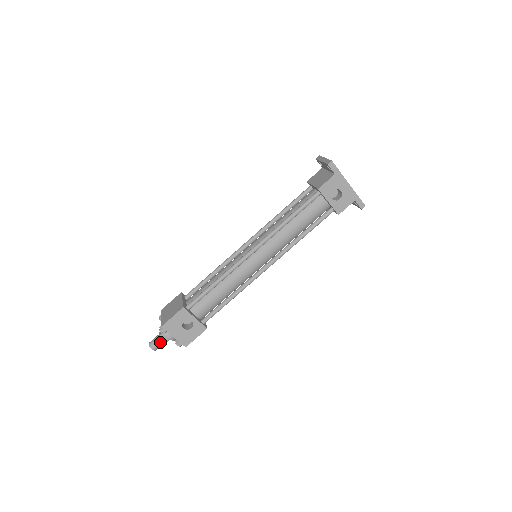
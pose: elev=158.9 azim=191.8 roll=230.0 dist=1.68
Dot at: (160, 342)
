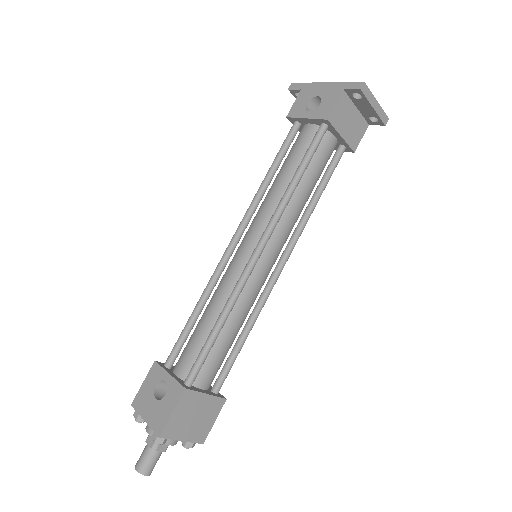
Dot at: (145, 451)
